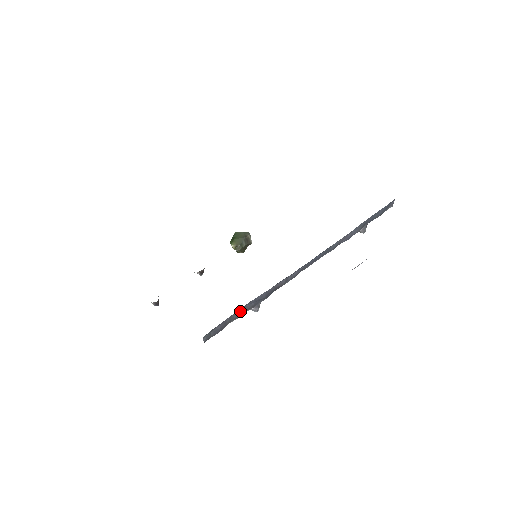
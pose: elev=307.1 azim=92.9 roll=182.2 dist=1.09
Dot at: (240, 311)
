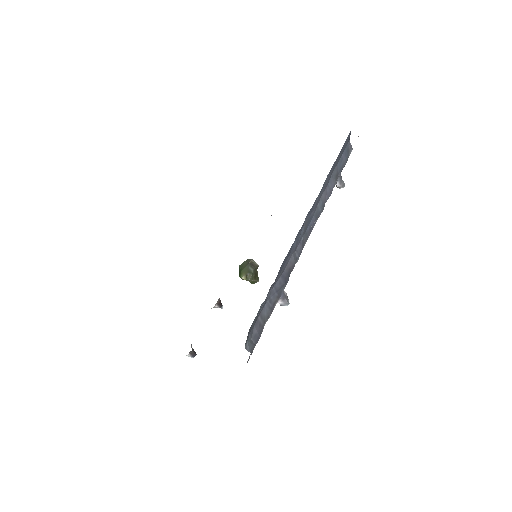
Dot at: (267, 306)
